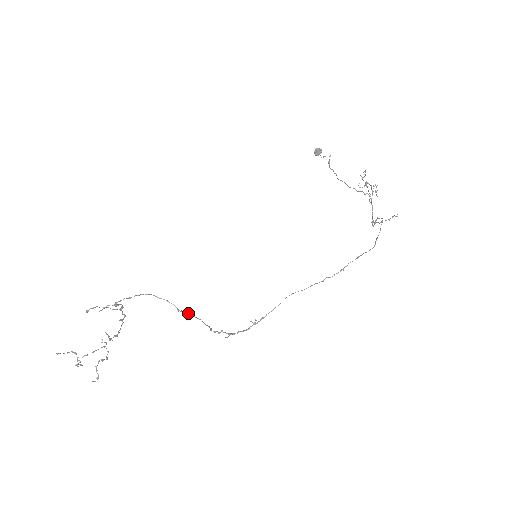
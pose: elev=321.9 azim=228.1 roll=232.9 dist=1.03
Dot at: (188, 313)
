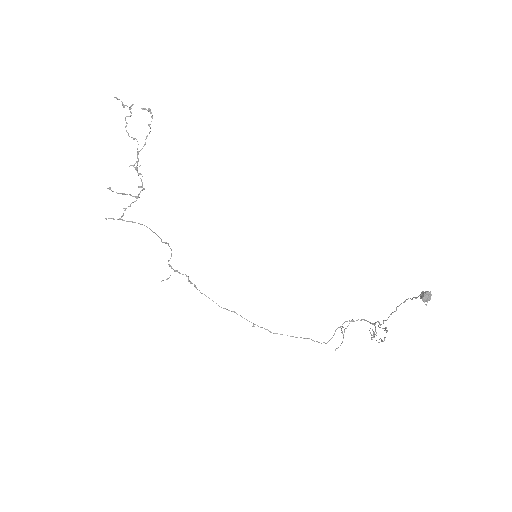
Dot at: occluded
